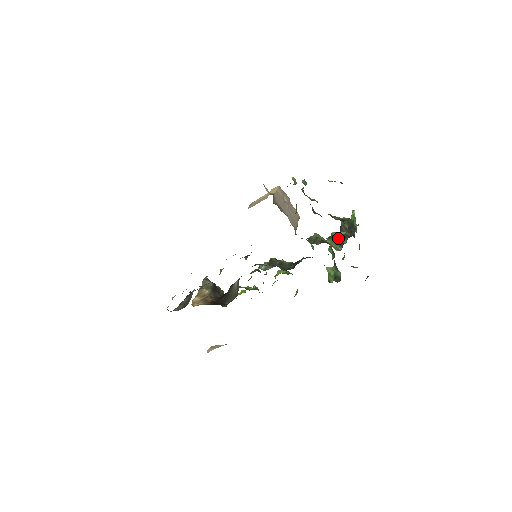
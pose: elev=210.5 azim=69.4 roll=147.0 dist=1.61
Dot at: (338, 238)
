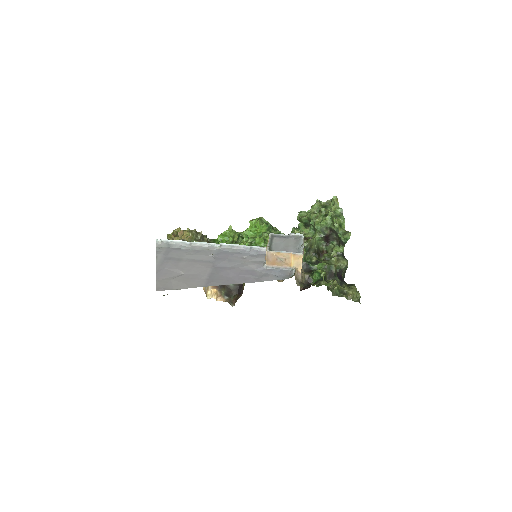
Dot at: (326, 239)
